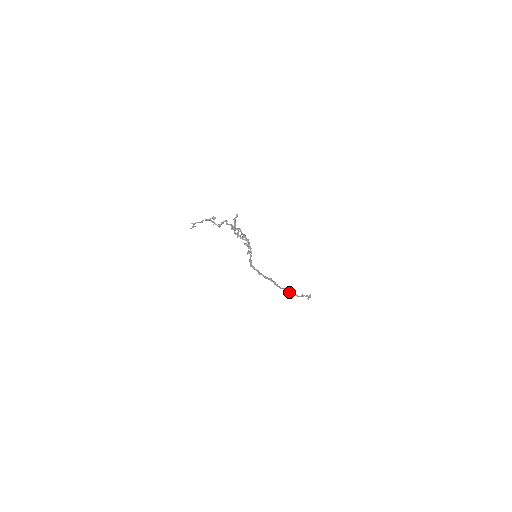
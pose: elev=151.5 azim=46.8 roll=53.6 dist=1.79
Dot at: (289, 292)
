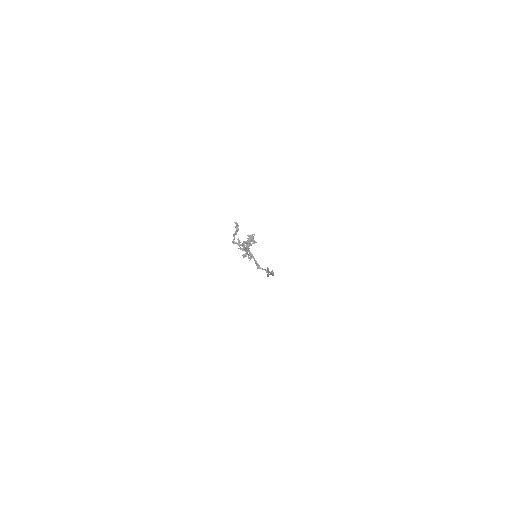
Dot at: occluded
